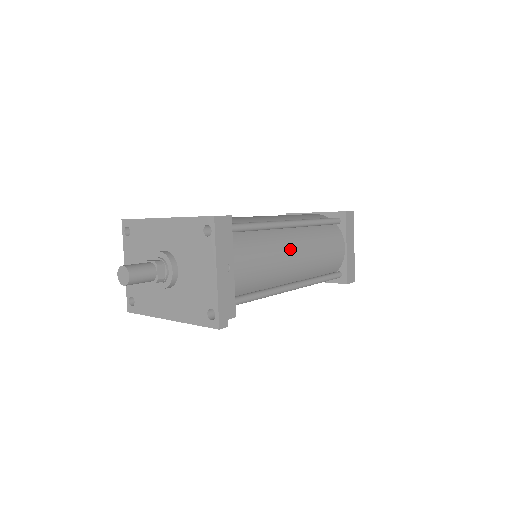
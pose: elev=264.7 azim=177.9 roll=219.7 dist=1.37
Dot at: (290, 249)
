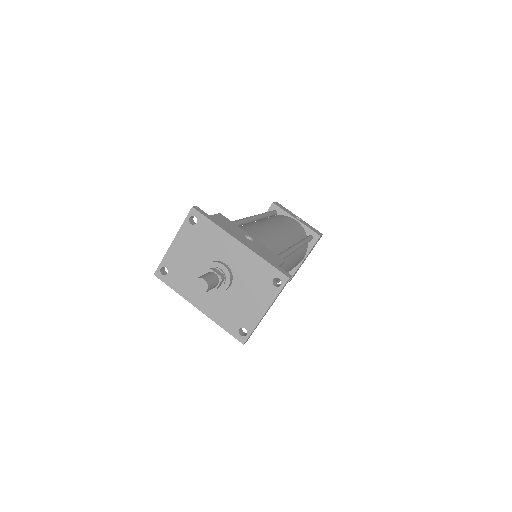
Dot at: (286, 269)
